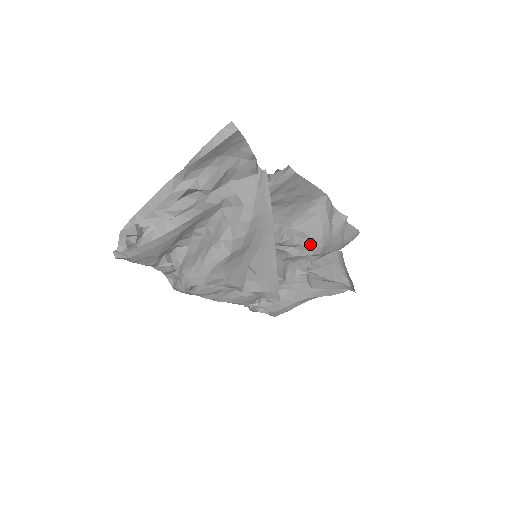
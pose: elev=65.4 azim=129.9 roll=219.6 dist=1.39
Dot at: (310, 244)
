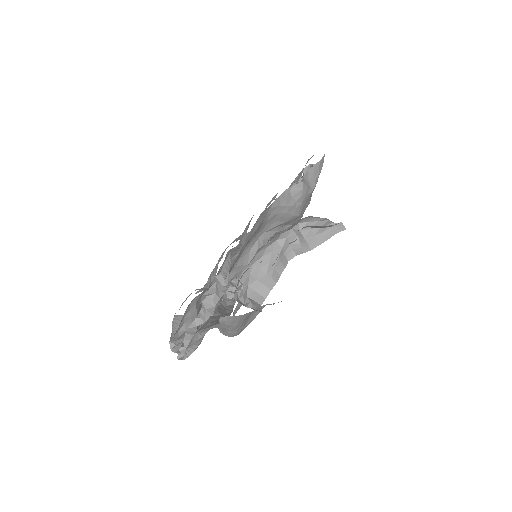
Dot at: (288, 222)
